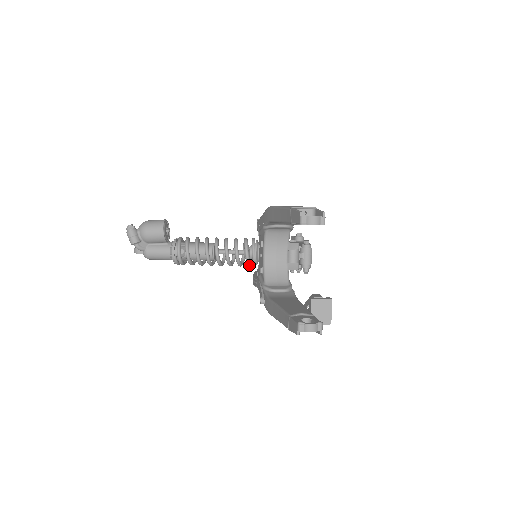
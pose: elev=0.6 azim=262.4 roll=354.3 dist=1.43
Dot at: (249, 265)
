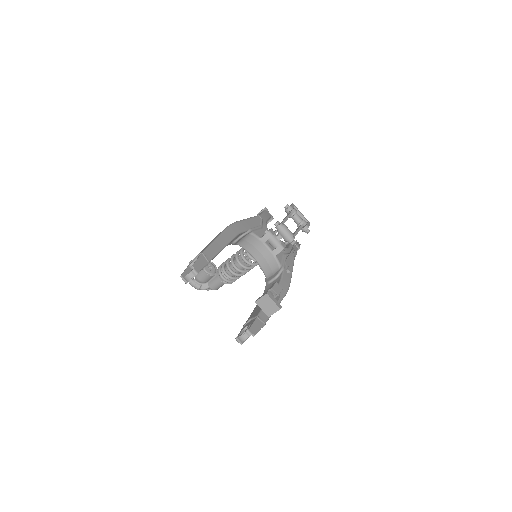
Dot at: occluded
